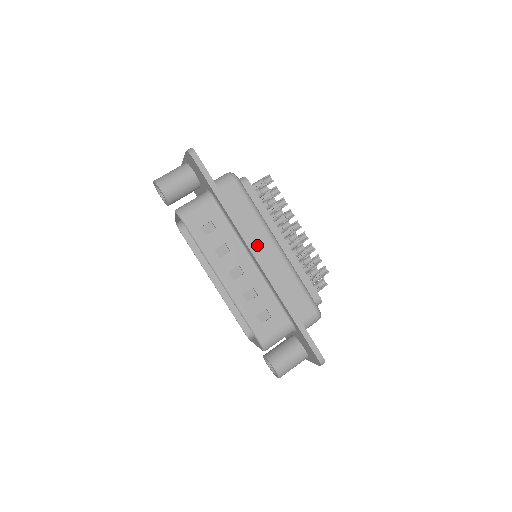
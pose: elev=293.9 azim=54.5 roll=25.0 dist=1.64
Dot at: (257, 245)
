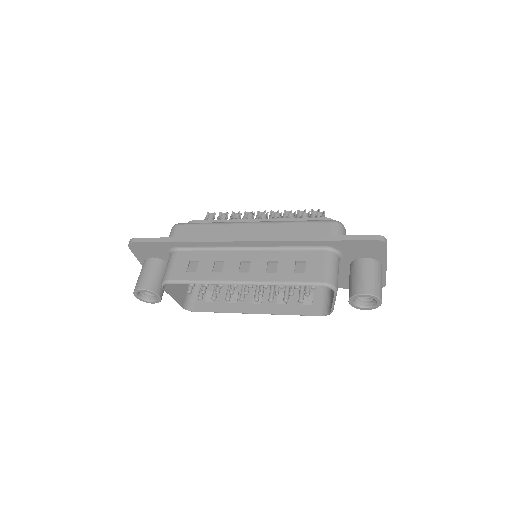
Dot at: occluded
